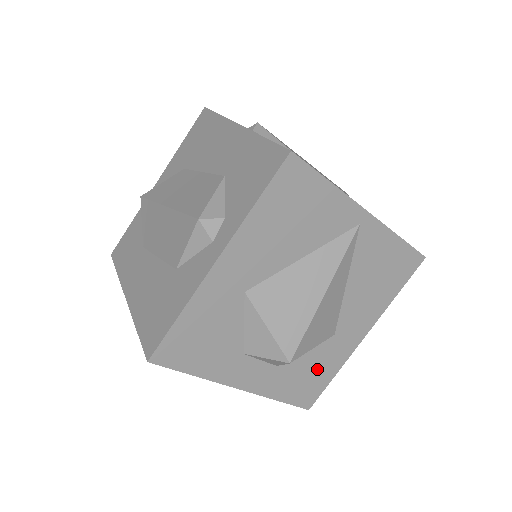
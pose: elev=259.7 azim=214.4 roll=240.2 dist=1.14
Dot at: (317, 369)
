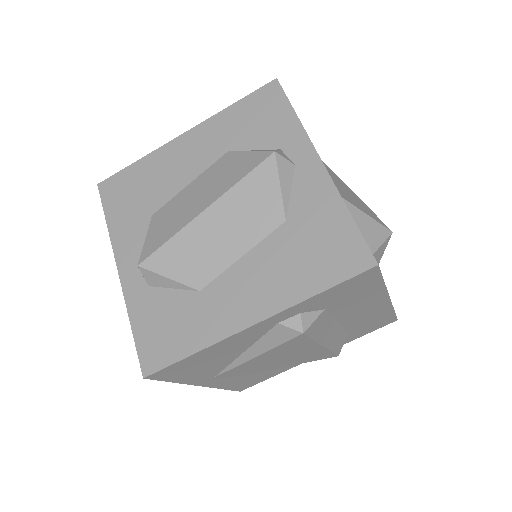
Dot at: occluded
